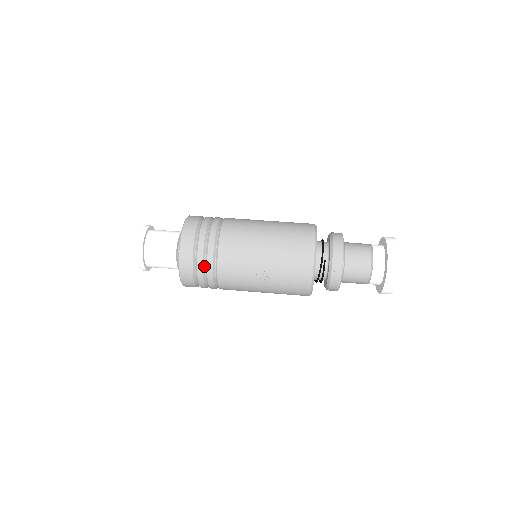
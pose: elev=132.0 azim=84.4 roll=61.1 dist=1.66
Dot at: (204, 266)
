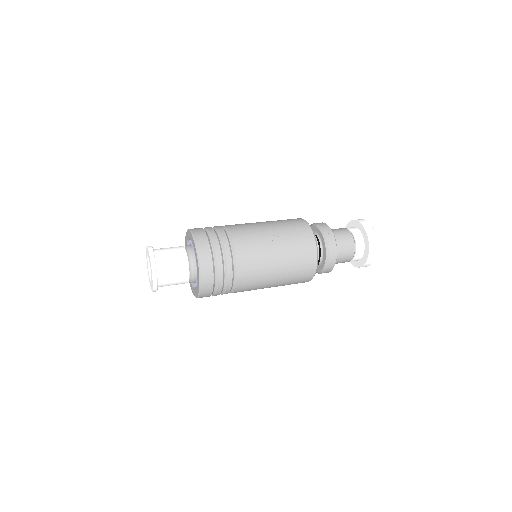
Dot at: (221, 248)
